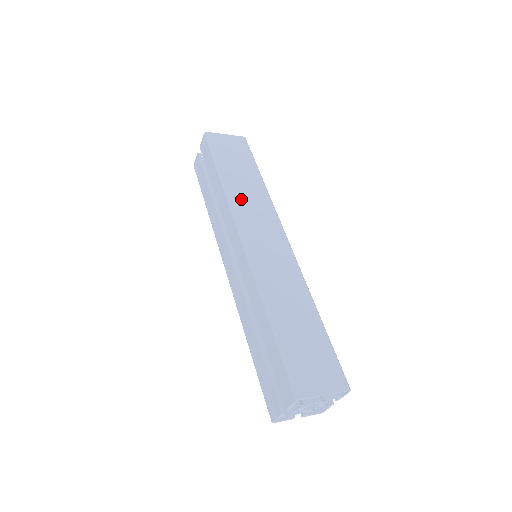
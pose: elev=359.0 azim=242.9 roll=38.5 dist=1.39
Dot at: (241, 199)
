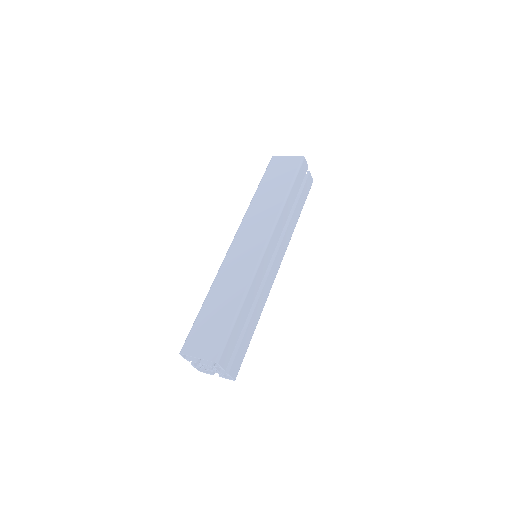
Dot at: (255, 211)
